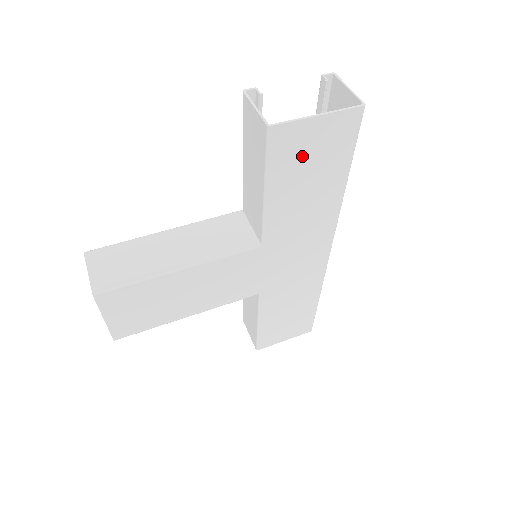
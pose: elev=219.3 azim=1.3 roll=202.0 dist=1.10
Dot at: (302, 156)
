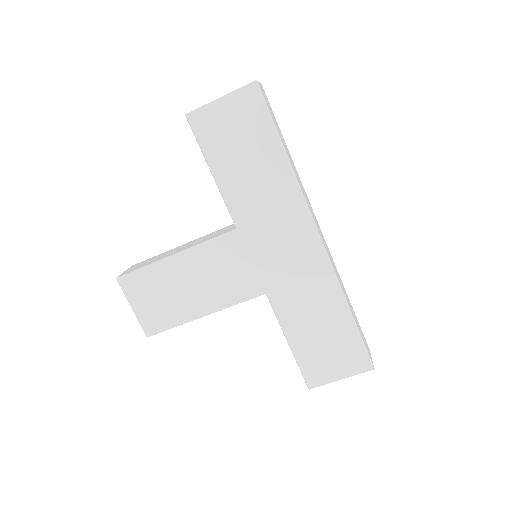
Dot at: (225, 134)
